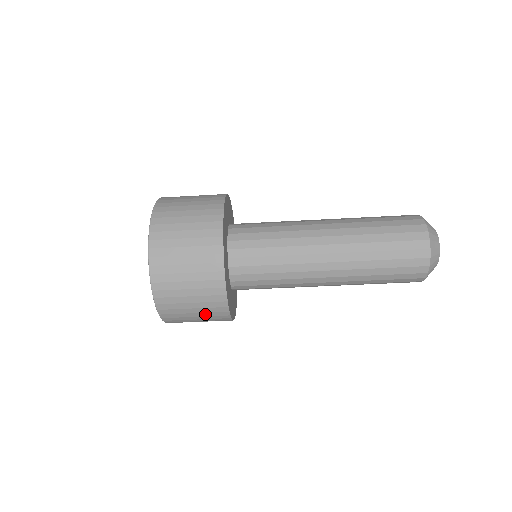
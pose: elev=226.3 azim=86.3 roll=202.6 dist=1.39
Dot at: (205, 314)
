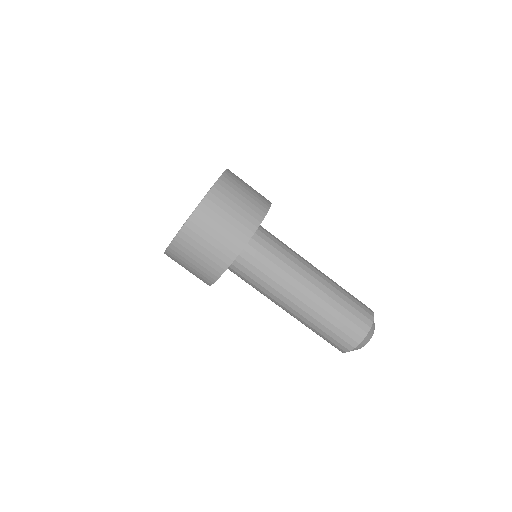
Dot at: (243, 212)
